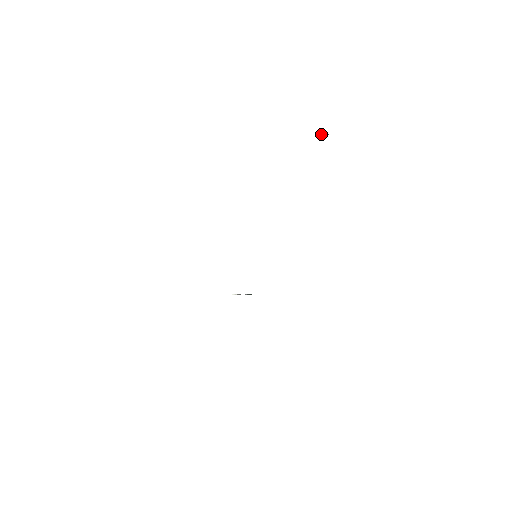
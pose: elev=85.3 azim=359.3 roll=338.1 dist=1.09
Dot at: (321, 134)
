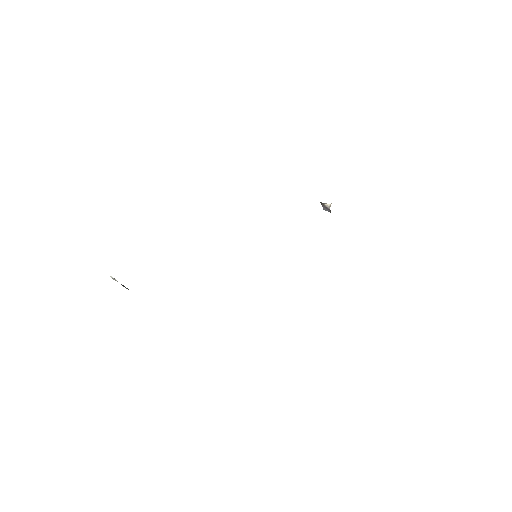
Dot at: (324, 206)
